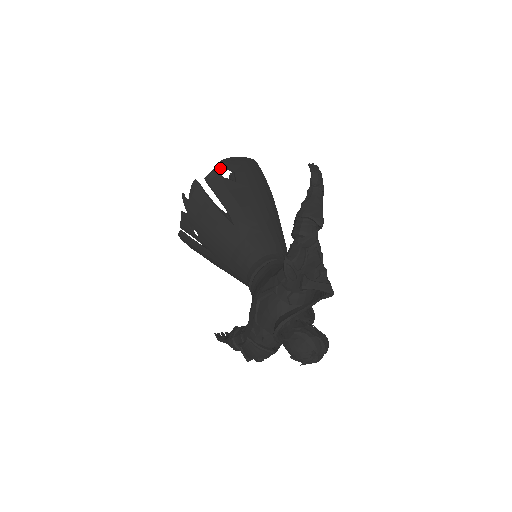
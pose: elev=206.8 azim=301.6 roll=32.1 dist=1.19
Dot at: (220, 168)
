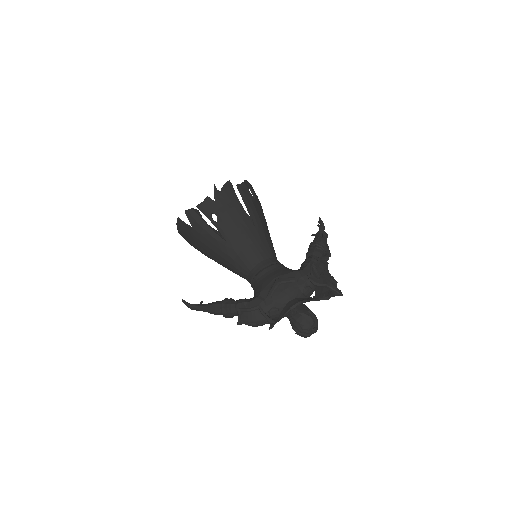
Dot at: (247, 185)
